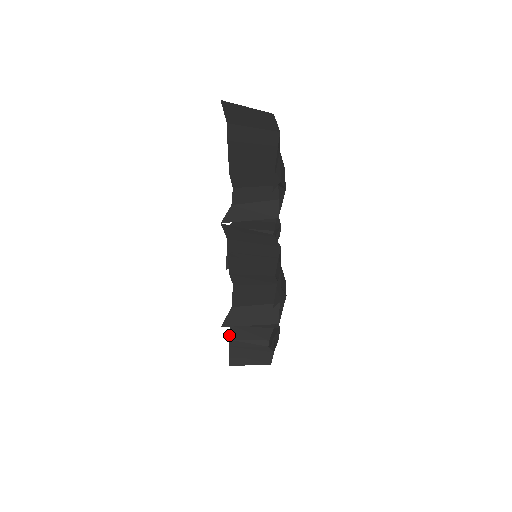
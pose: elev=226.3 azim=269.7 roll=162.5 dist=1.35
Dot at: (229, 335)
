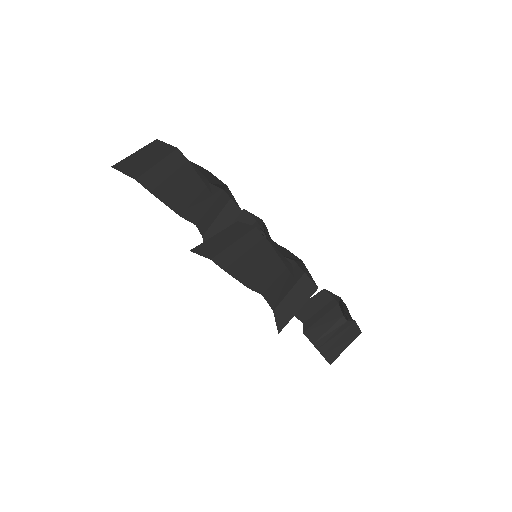
Dot at: occluded
